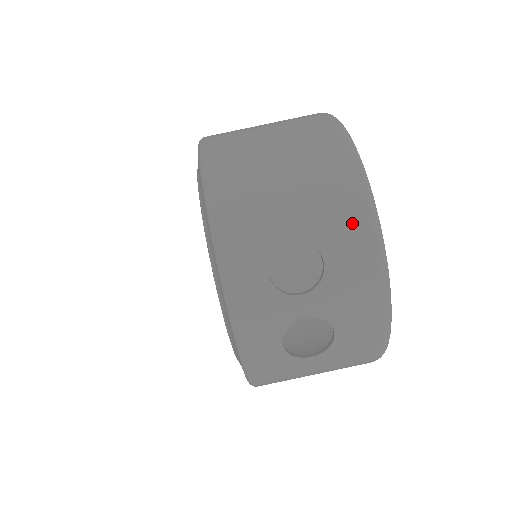
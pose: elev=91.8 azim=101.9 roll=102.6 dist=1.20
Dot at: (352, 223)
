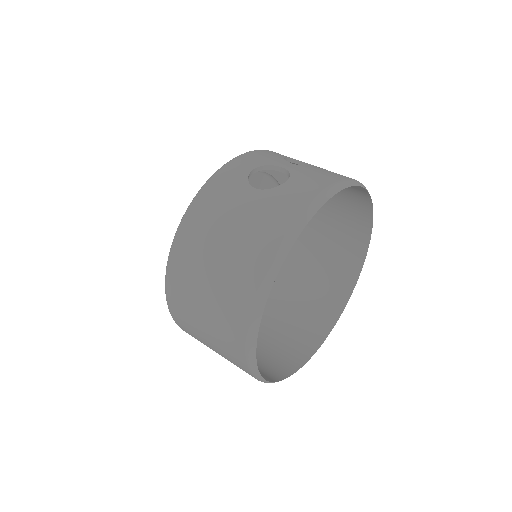
Dot at: occluded
